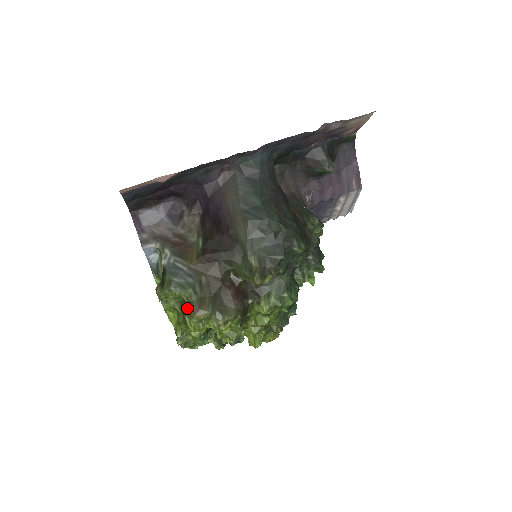
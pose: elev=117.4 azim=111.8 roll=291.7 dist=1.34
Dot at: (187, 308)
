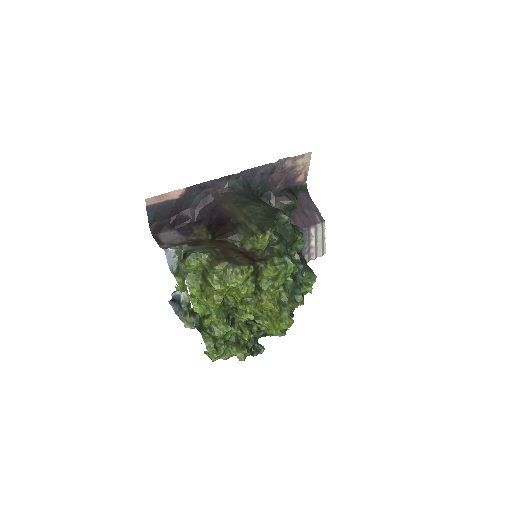
Dot at: (208, 269)
